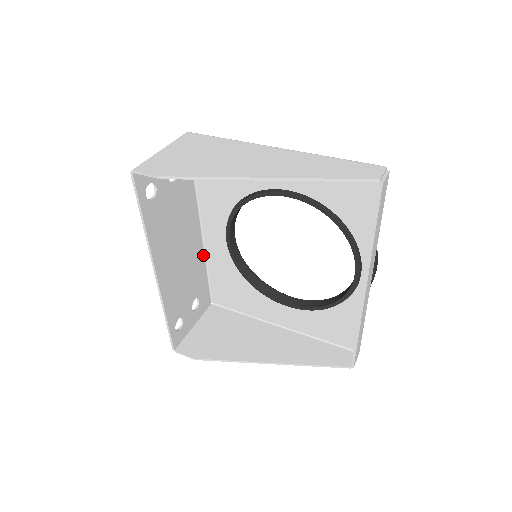
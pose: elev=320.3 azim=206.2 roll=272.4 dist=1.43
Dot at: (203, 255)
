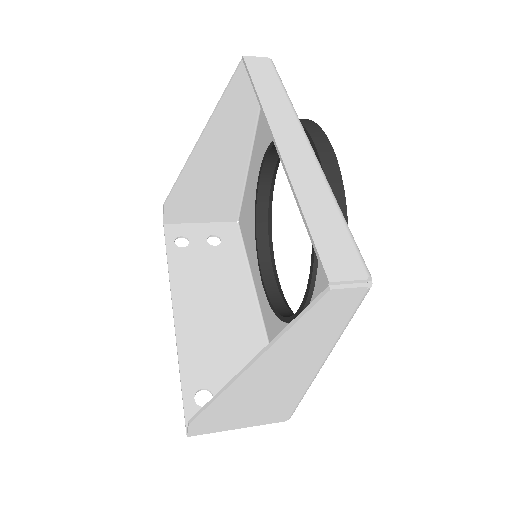
Dot at: (263, 334)
